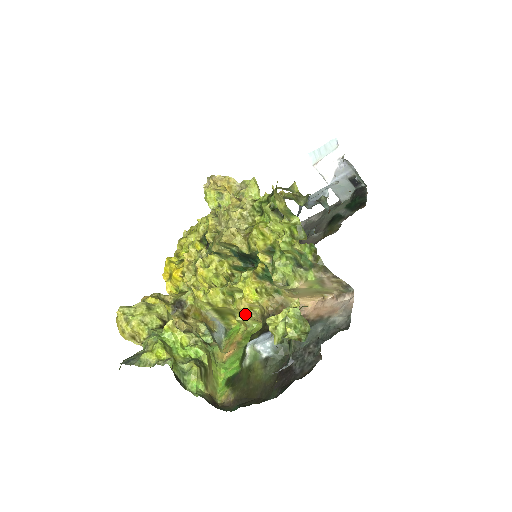
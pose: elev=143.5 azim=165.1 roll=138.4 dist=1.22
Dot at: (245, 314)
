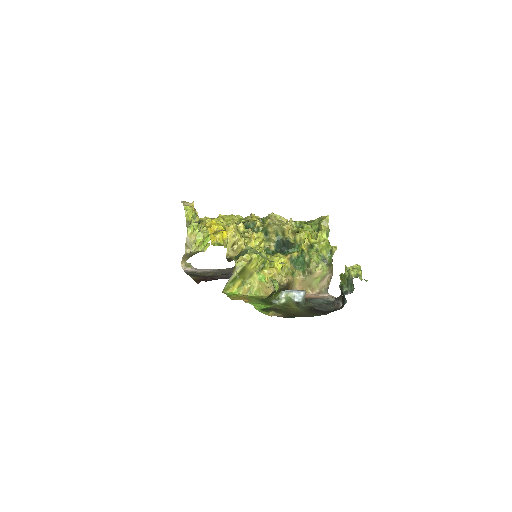
Dot at: occluded
